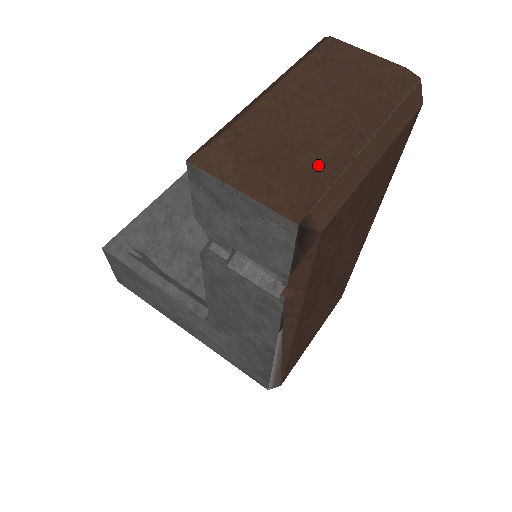
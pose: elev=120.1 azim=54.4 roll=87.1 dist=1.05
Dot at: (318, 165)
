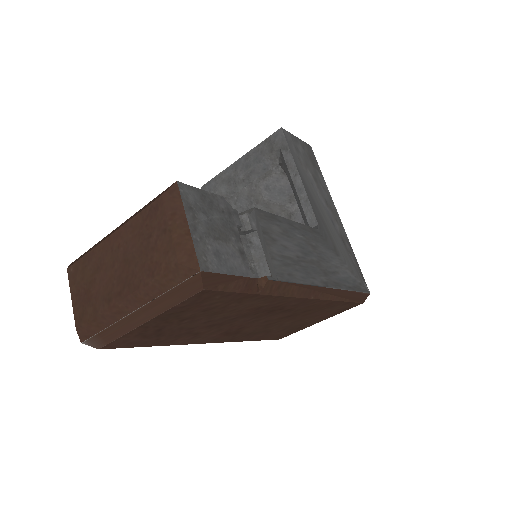
Dot at: (91, 318)
